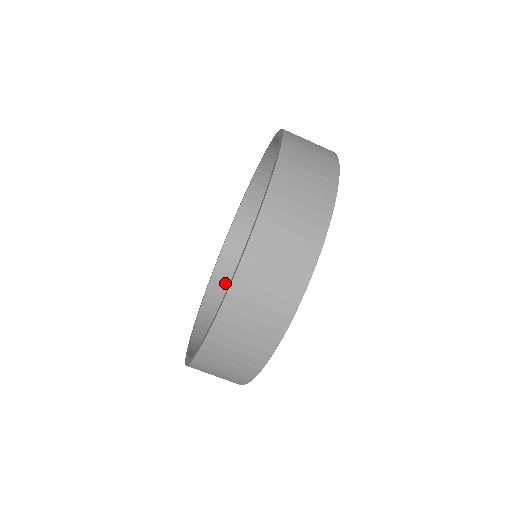
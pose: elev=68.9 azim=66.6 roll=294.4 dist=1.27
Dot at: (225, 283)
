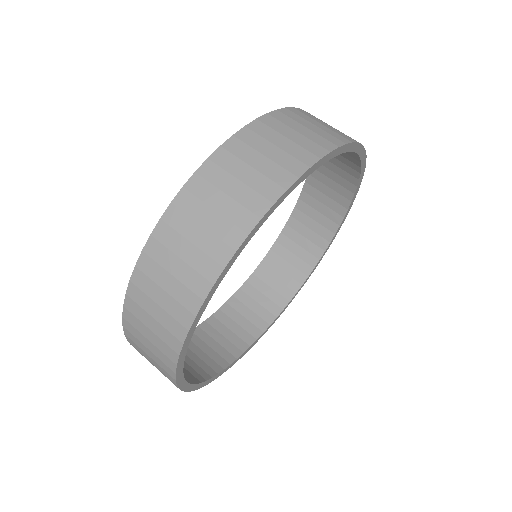
Dot at: occluded
